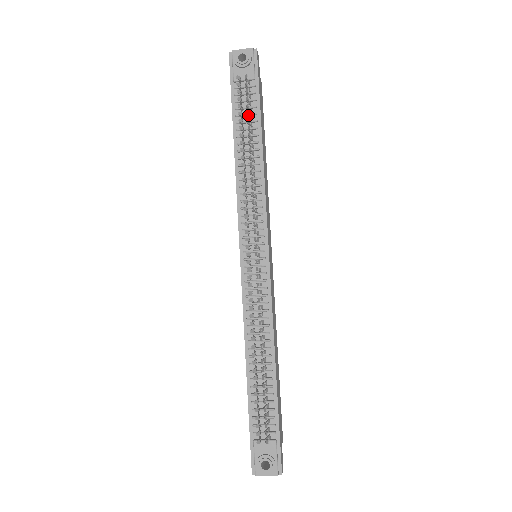
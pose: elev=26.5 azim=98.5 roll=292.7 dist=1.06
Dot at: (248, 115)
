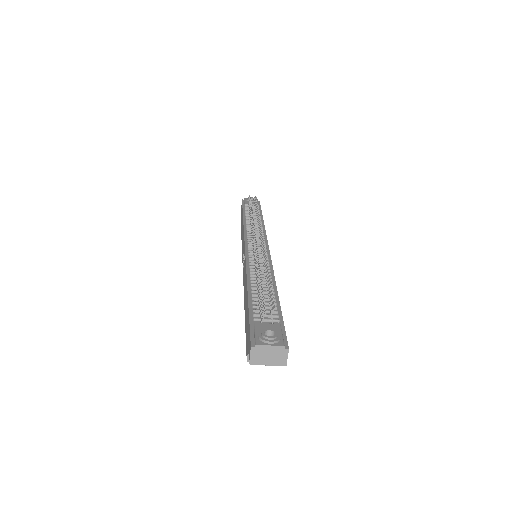
Dot at: (254, 212)
